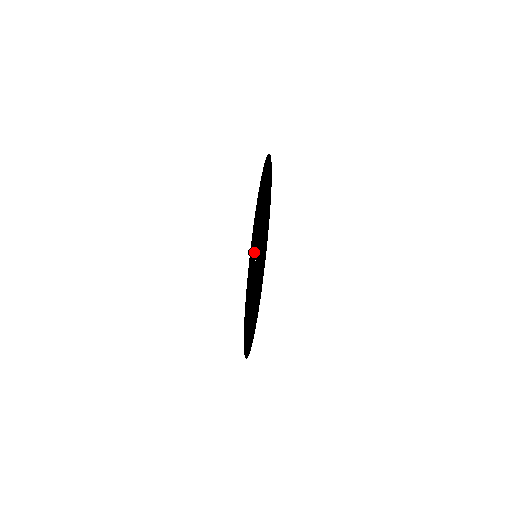
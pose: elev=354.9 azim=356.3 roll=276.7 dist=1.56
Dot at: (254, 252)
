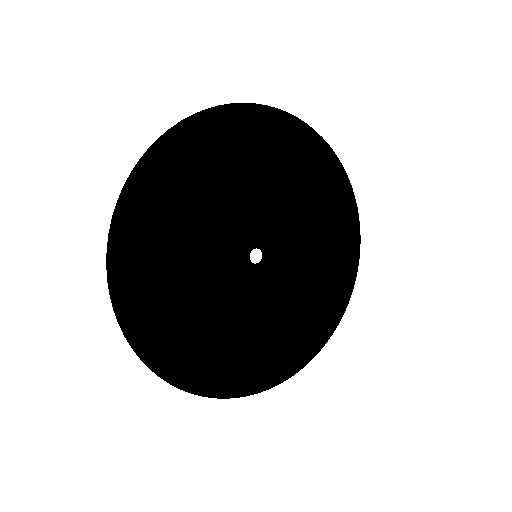
Dot at: (281, 237)
